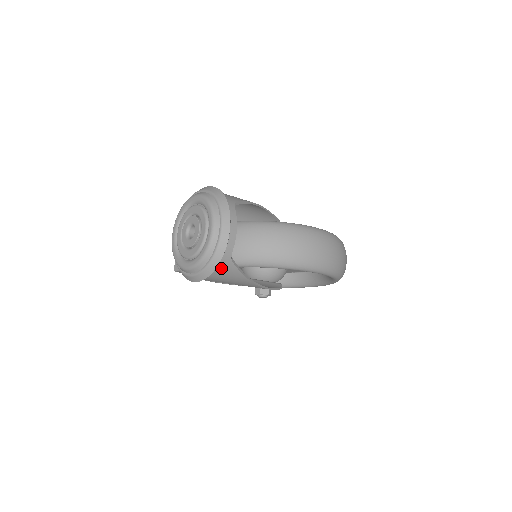
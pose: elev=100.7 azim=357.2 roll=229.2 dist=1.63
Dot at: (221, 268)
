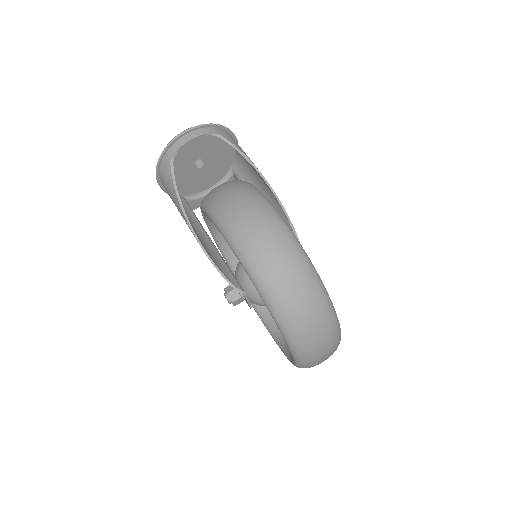
Dot at: (164, 168)
